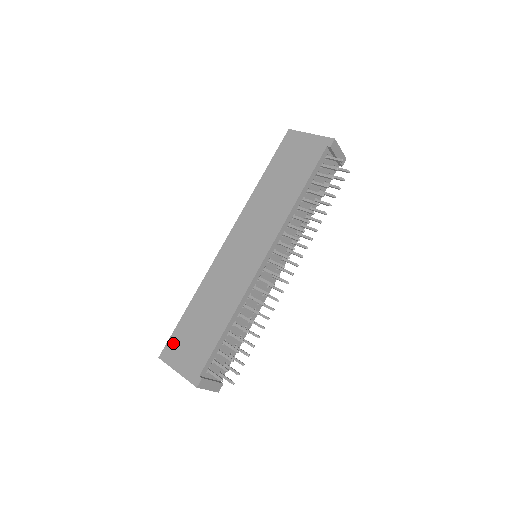
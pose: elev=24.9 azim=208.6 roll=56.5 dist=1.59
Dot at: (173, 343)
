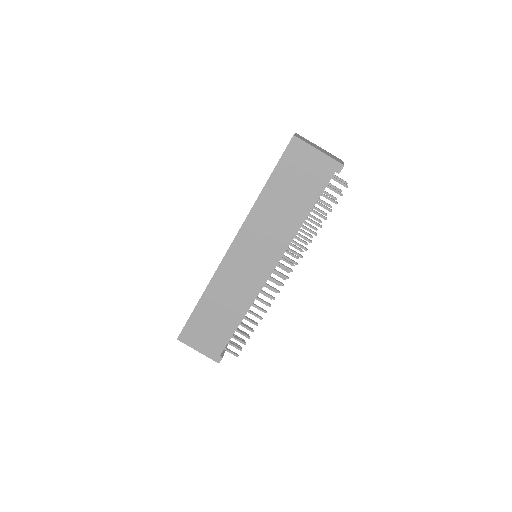
Dot at: (189, 330)
